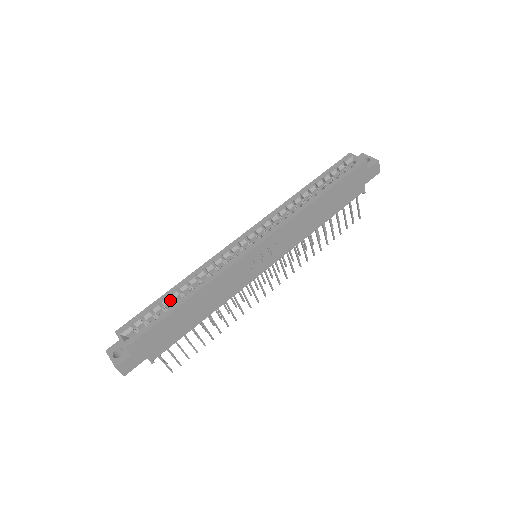
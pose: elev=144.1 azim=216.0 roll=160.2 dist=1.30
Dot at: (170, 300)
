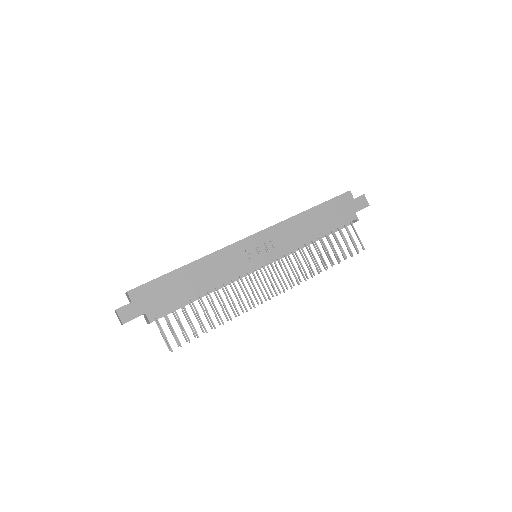
Dot at: occluded
